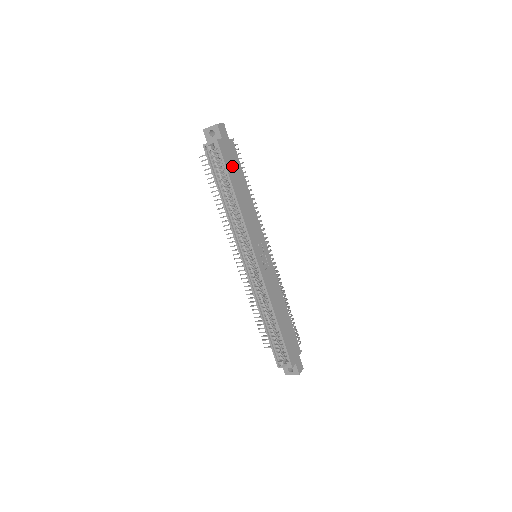
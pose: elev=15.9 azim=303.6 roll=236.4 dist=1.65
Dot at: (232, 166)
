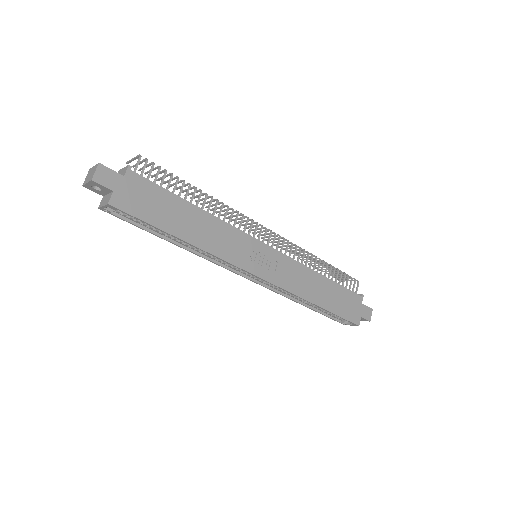
Dot at: (153, 208)
